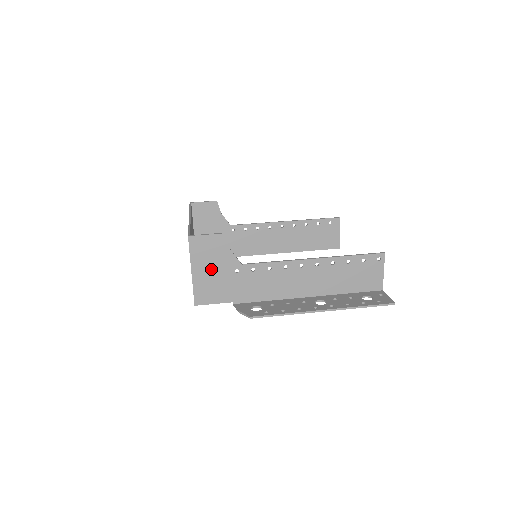
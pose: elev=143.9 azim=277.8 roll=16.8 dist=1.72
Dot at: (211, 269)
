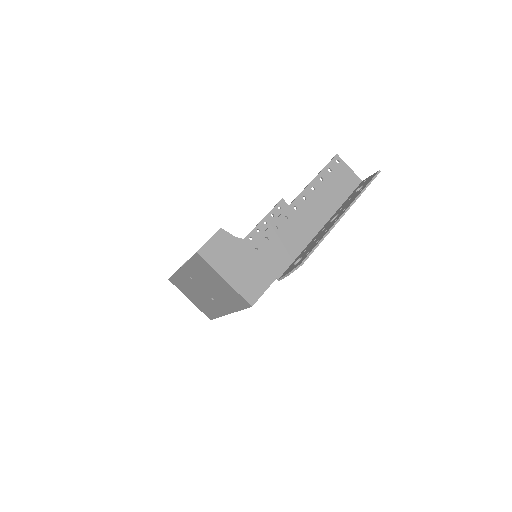
Dot at: (237, 265)
